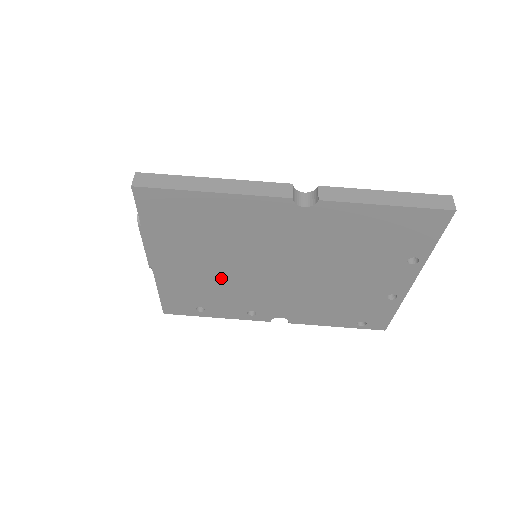
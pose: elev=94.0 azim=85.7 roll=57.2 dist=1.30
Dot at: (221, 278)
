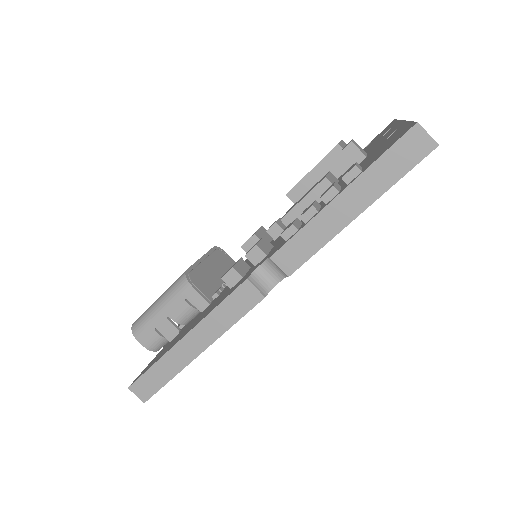
Dot at: occluded
